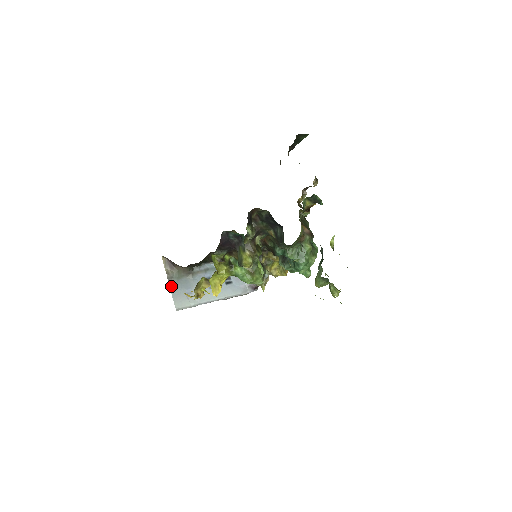
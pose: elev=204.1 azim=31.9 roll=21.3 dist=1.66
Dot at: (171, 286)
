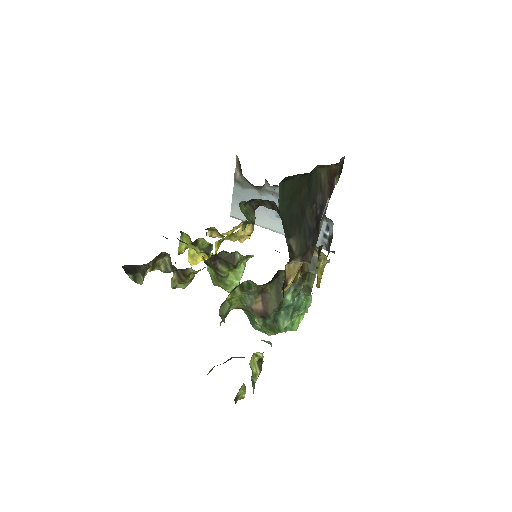
Dot at: (235, 190)
